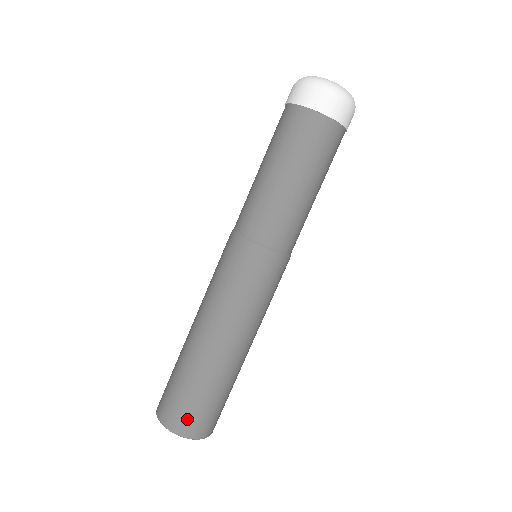
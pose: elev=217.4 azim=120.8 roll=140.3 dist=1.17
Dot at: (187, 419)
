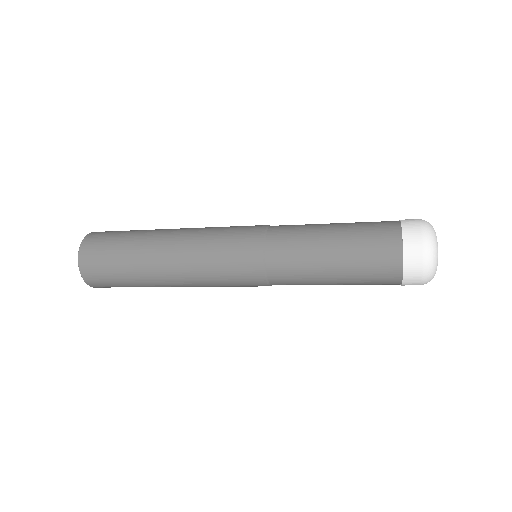
Dot at: (99, 280)
